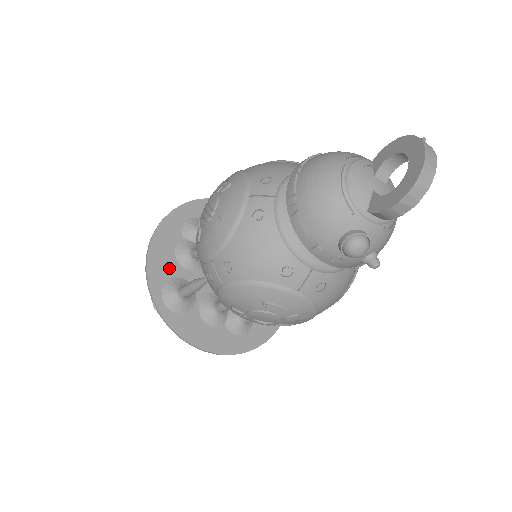
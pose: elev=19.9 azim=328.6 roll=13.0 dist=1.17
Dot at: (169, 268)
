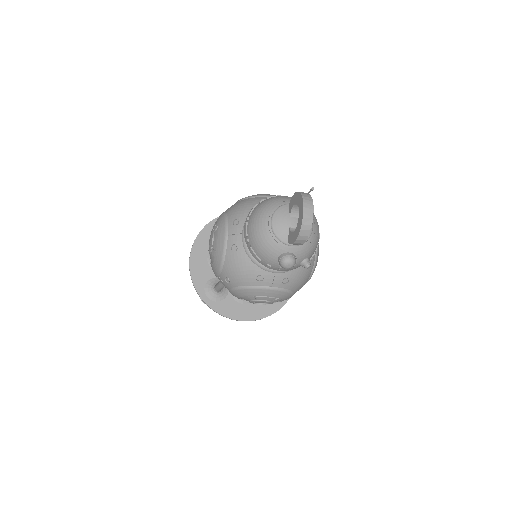
Dot at: (206, 273)
